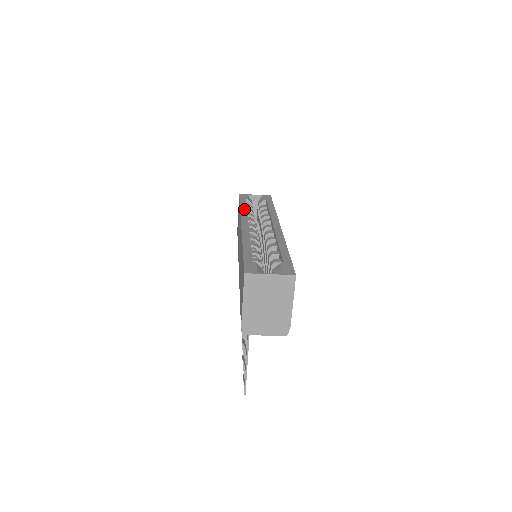
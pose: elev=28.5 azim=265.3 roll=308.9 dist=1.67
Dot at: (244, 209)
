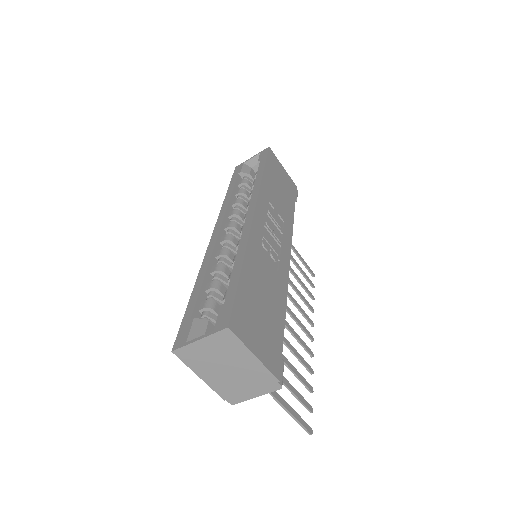
Dot at: (227, 198)
